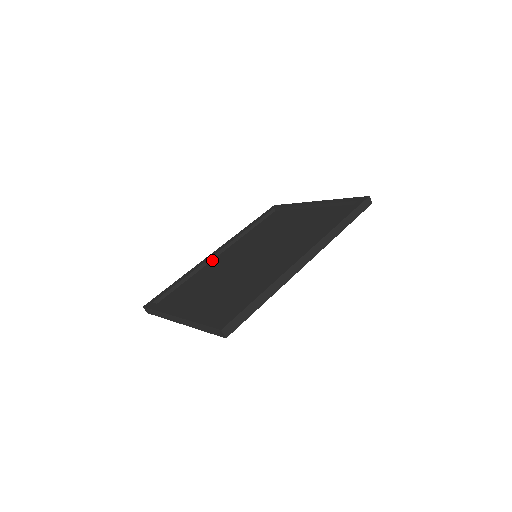
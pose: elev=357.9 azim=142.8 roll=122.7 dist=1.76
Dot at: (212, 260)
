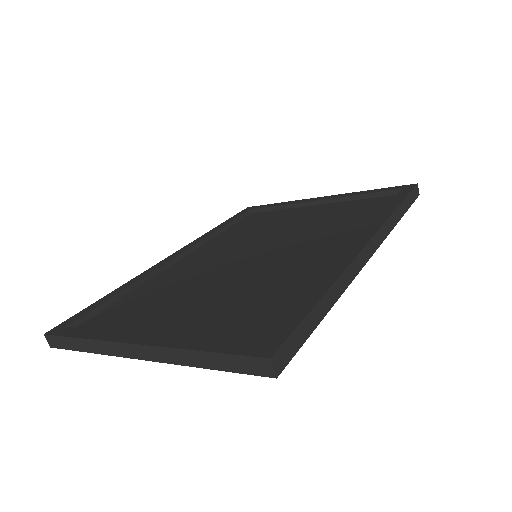
Dot at: (168, 267)
